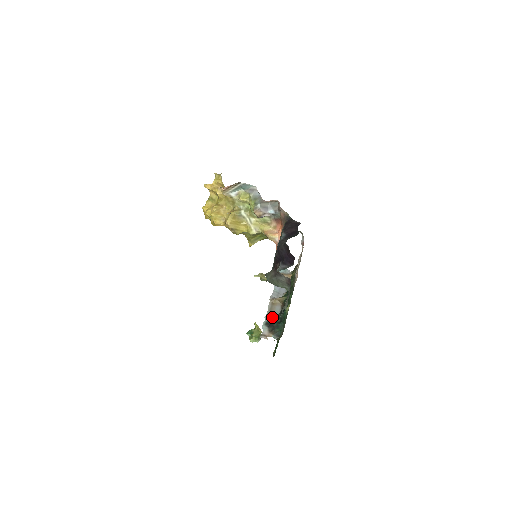
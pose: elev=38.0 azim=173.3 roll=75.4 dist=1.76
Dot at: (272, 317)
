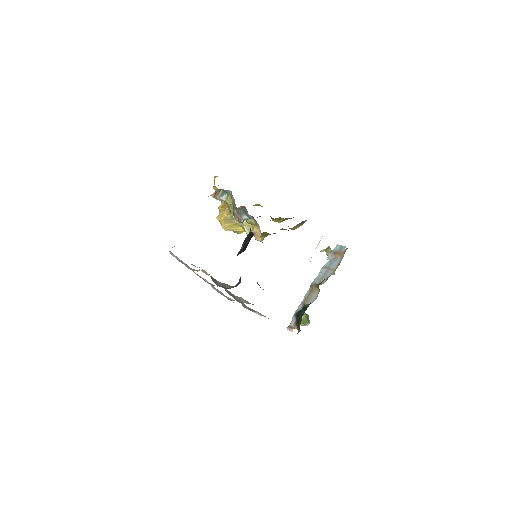
Dot at: (303, 307)
